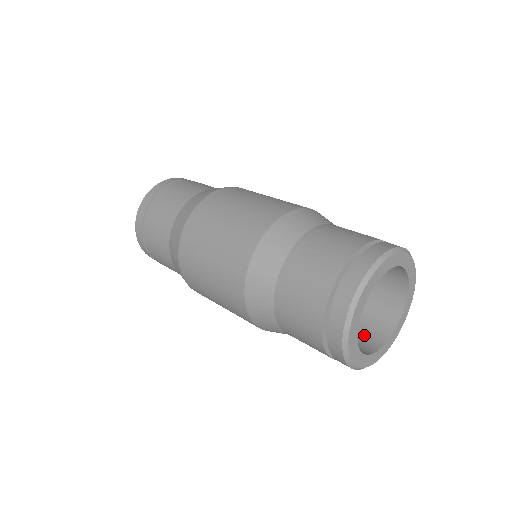
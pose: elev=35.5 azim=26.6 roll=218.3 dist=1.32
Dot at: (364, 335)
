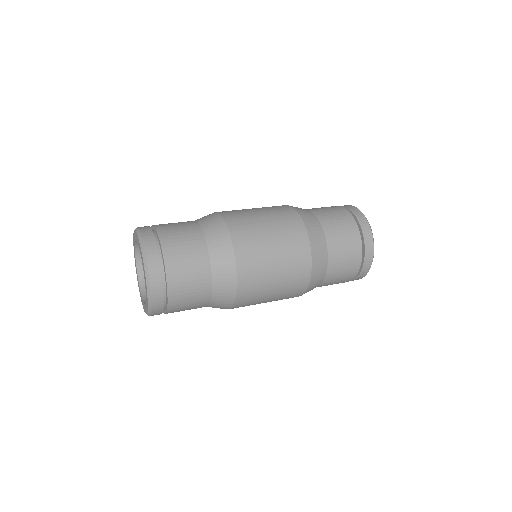
Dot at: occluded
